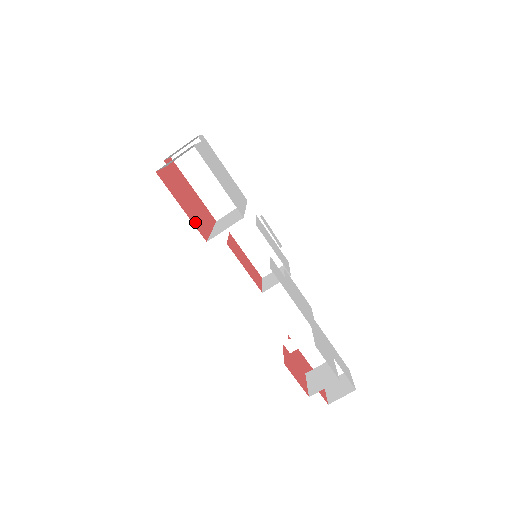
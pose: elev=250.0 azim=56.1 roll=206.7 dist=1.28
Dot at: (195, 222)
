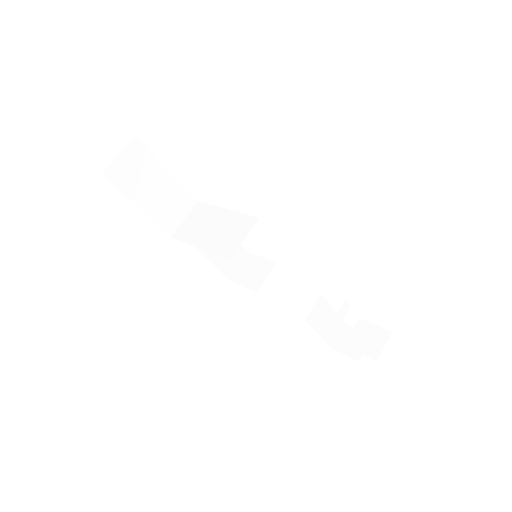
Dot at: occluded
